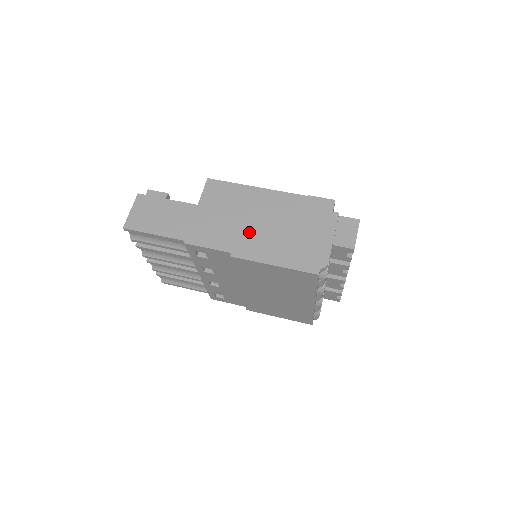
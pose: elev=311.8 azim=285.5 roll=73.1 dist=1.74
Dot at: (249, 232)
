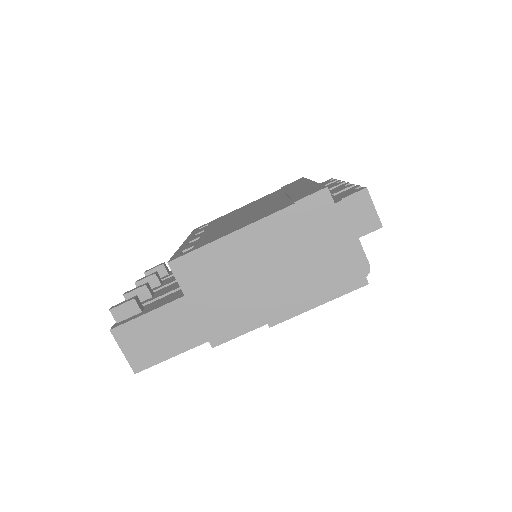
Dot at: (266, 291)
